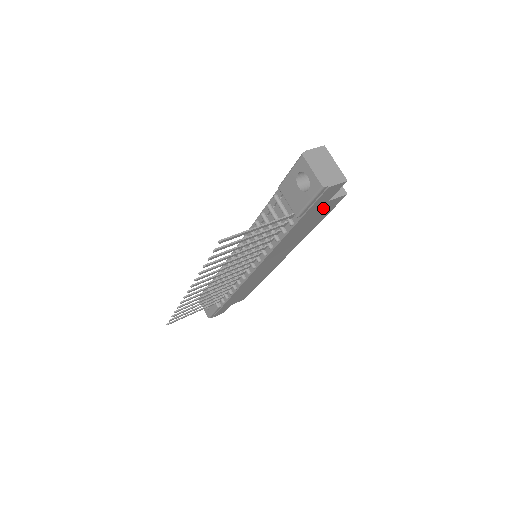
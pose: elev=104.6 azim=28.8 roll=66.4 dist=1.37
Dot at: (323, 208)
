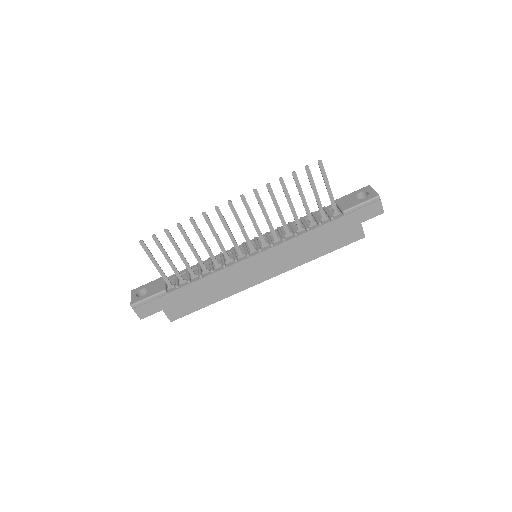
Dot at: (351, 229)
